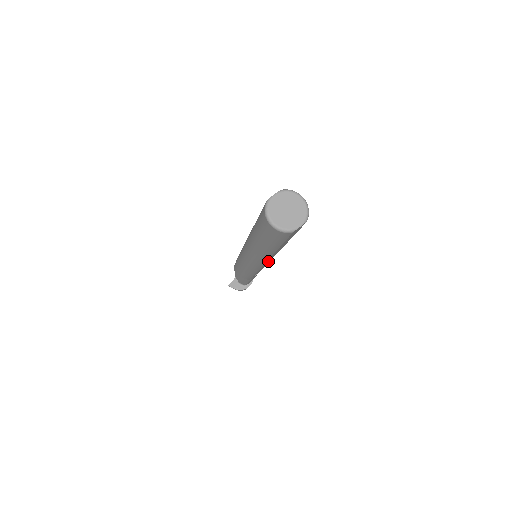
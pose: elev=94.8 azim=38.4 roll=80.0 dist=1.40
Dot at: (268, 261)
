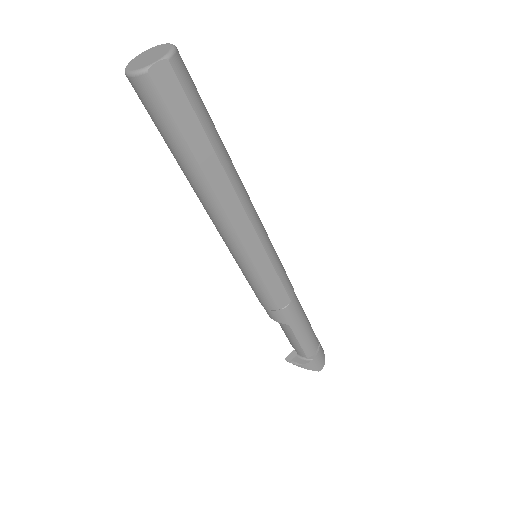
Dot at: (251, 241)
